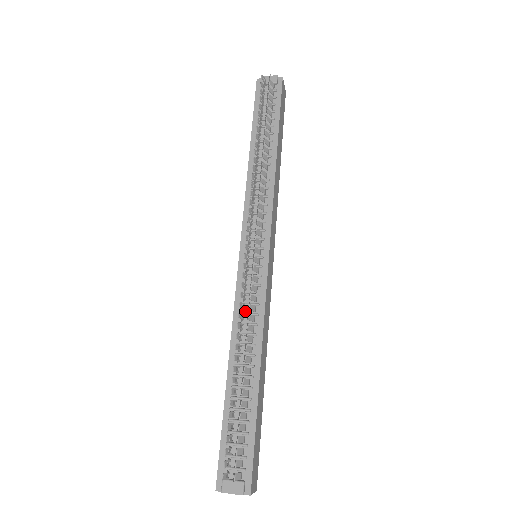
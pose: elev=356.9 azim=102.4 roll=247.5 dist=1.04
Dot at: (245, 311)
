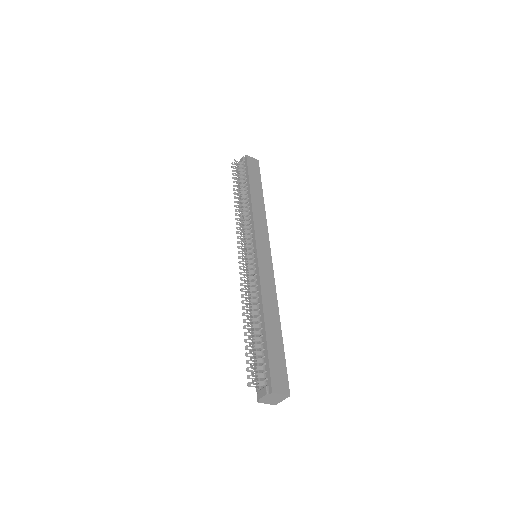
Dot at: occluded
